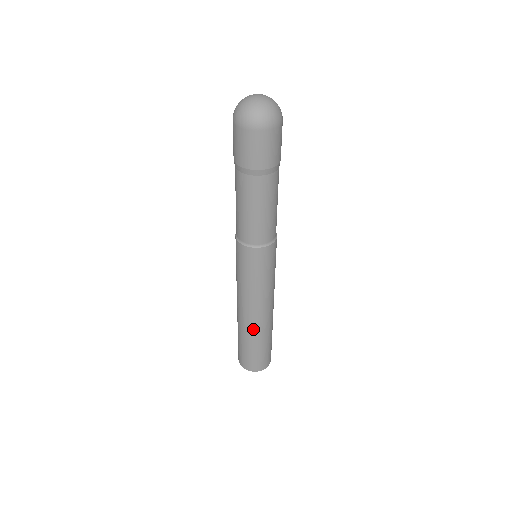
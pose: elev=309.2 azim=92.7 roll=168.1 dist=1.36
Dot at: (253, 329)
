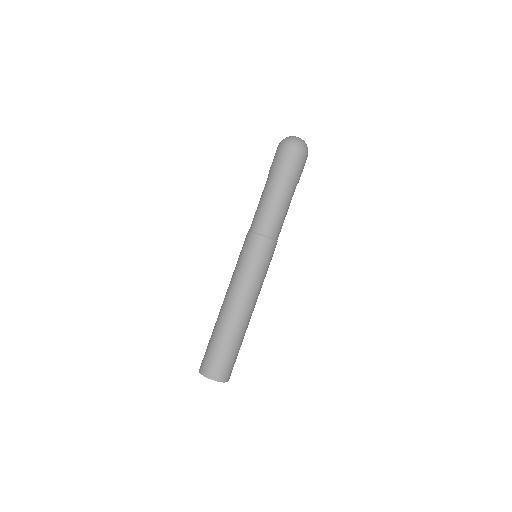
Dot at: (225, 319)
